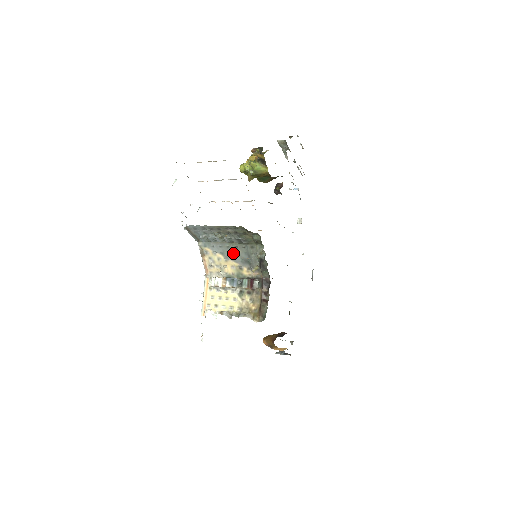
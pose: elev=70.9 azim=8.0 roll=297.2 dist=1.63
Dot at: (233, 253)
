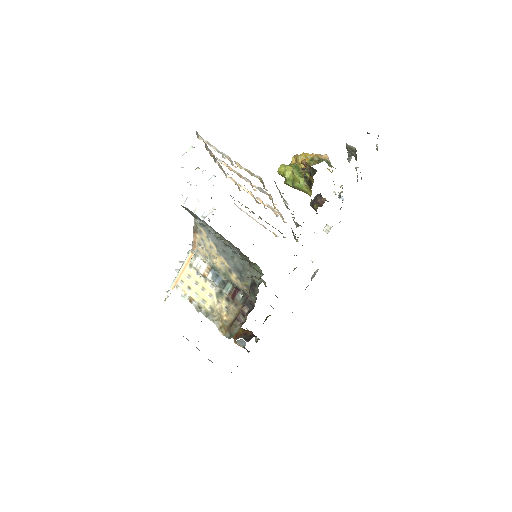
Dot at: (228, 254)
